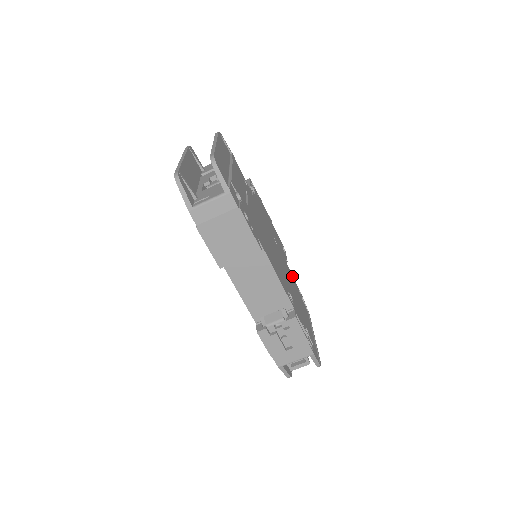
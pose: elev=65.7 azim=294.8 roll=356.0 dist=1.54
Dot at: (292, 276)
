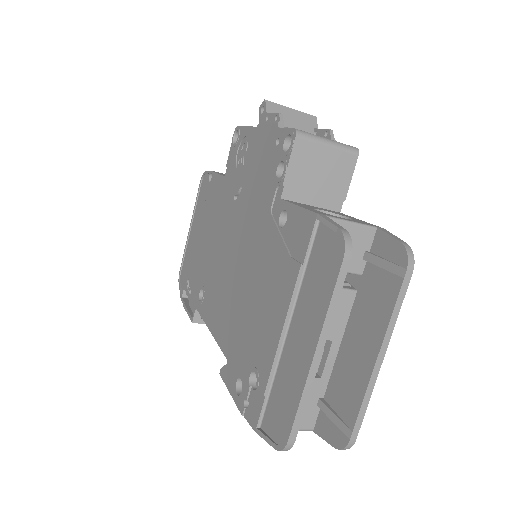
Dot at: occluded
